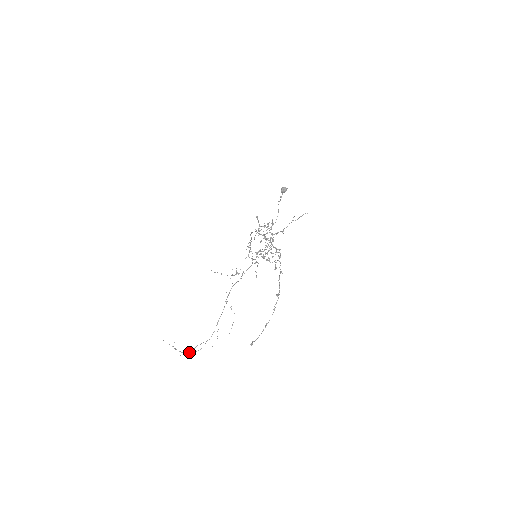
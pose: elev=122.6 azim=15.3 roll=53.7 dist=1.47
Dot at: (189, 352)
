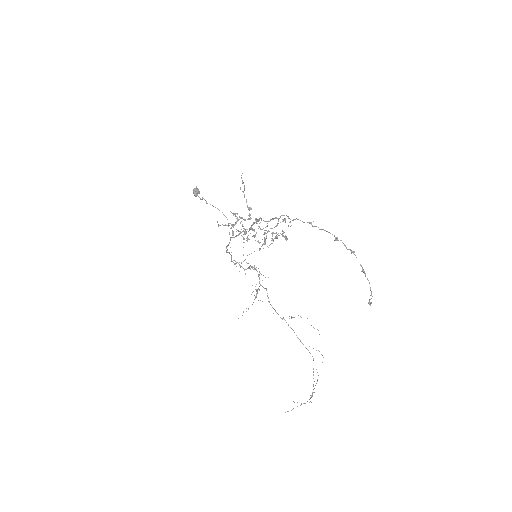
Dot at: occluded
